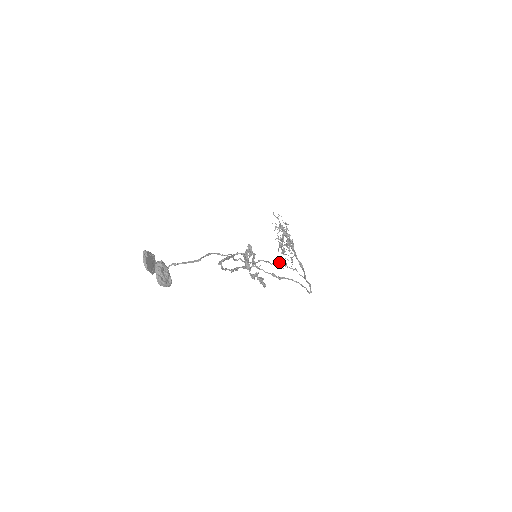
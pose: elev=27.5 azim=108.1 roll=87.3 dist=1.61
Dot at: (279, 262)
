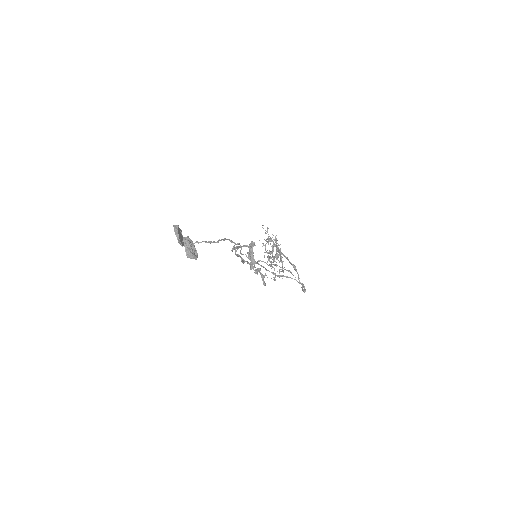
Dot at: (275, 264)
